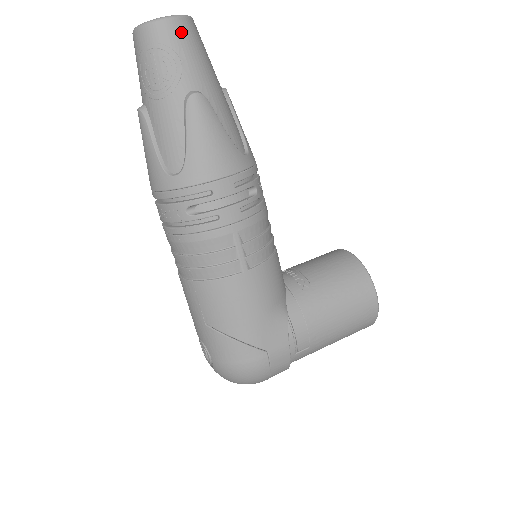
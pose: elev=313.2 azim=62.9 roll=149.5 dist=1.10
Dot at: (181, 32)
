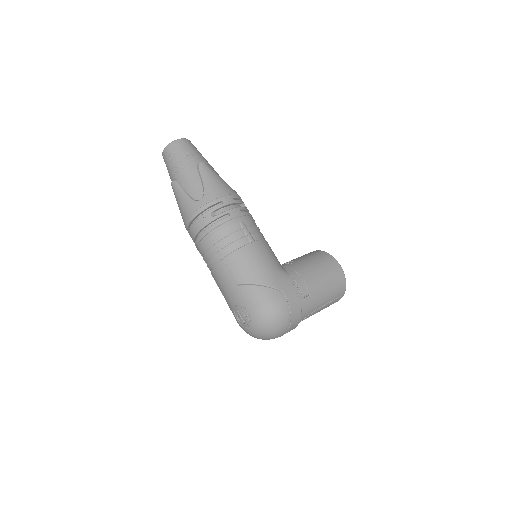
Dot at: (188, 143)
